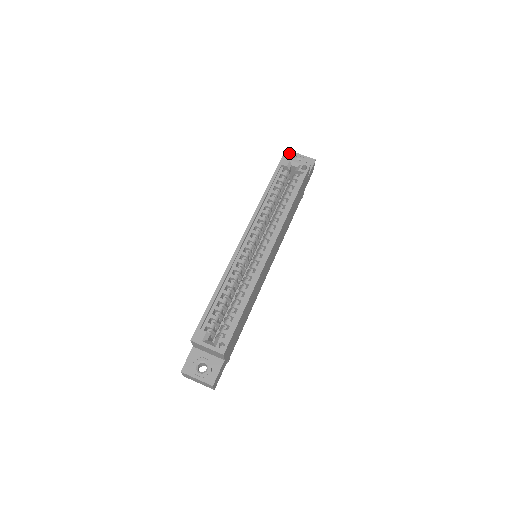
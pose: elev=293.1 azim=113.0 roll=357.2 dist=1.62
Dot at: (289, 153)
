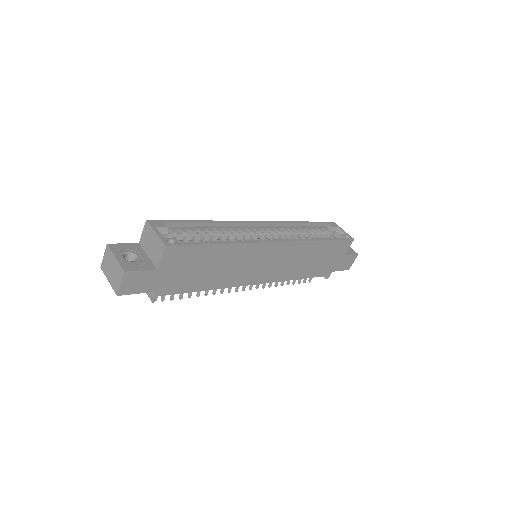
Dot at: occluded
